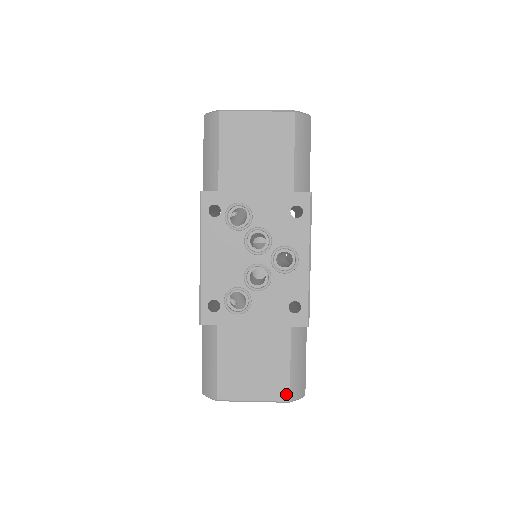
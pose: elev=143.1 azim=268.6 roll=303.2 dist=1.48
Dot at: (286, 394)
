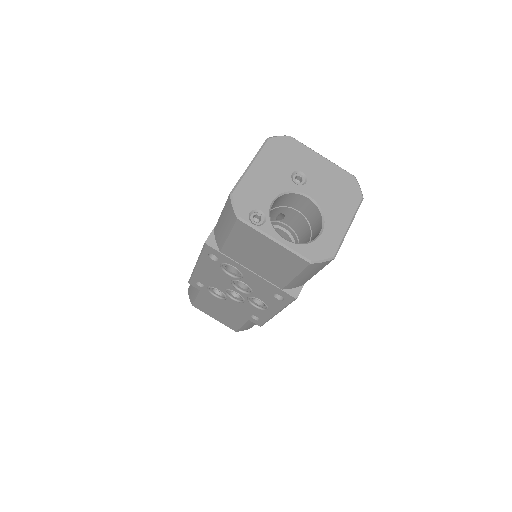
Dot at: (235, 329)
